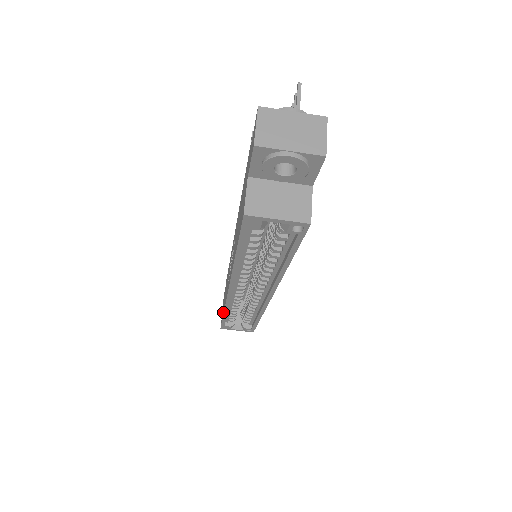
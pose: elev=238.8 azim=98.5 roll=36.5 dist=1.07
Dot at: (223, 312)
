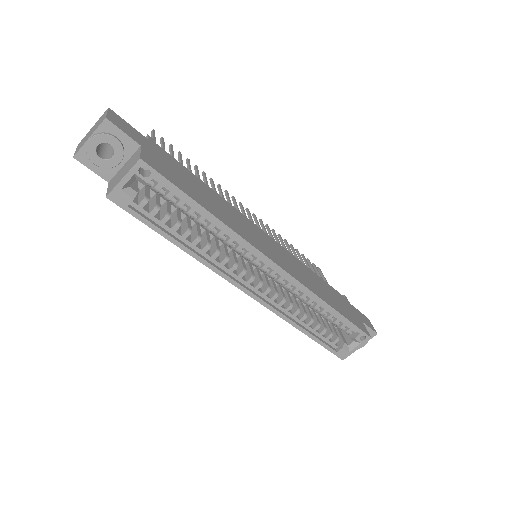
Dot at: (303, 332)
